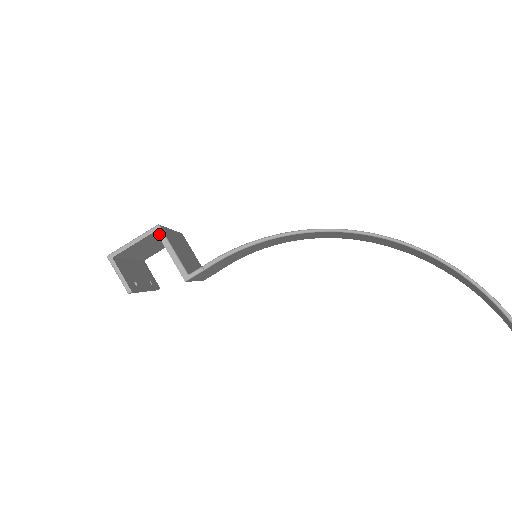
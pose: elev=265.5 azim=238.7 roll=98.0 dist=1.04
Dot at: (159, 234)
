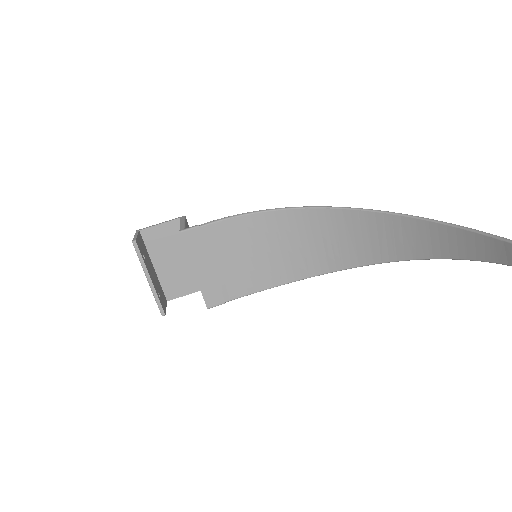
Dot at: (181, 218)
